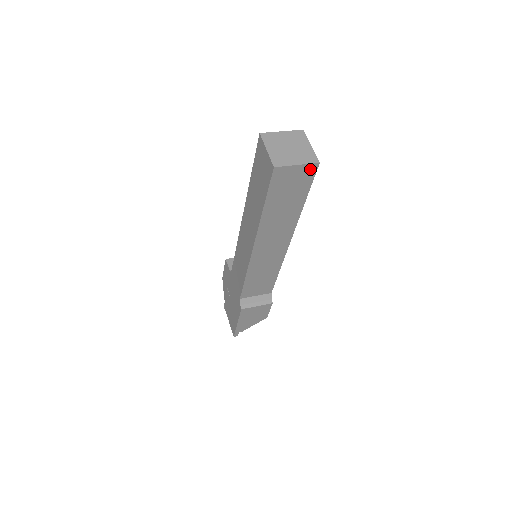
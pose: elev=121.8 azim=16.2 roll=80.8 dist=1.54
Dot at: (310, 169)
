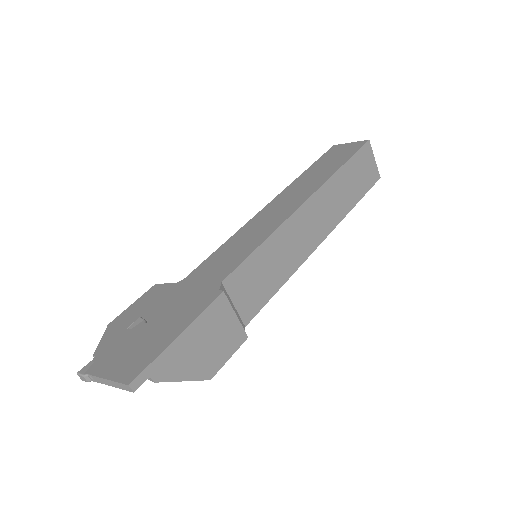
Dot at: (375, 175)
